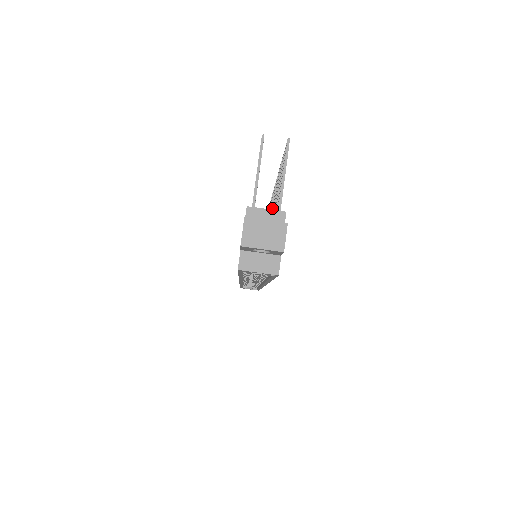
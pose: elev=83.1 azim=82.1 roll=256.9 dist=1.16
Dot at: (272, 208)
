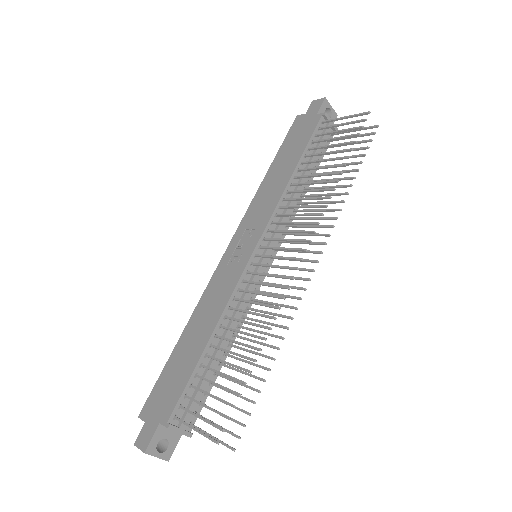
Dot at: (263, 322)
